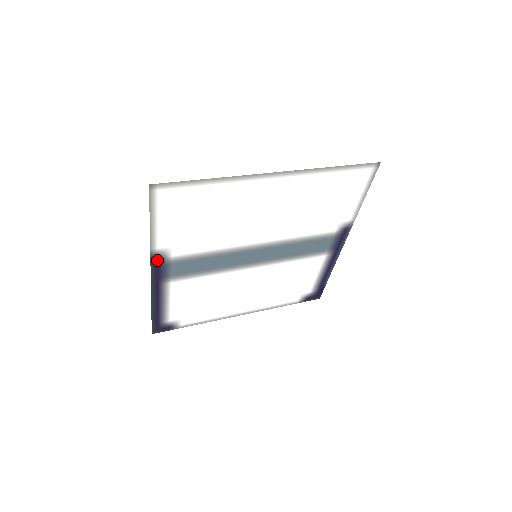
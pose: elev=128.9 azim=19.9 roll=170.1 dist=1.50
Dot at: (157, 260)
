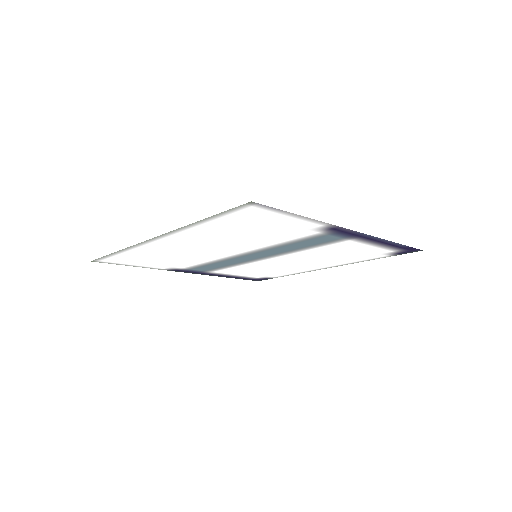
Dot at: (177, 270)
